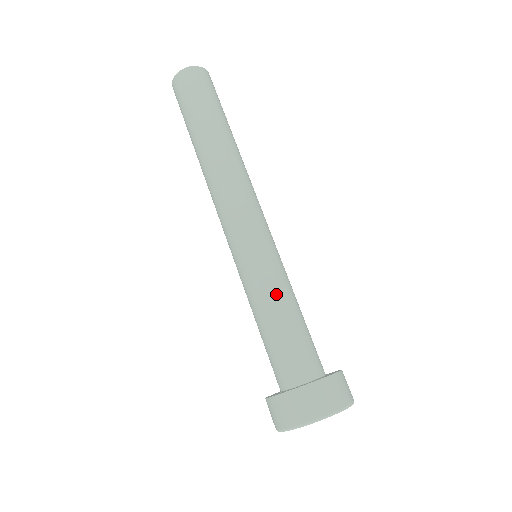
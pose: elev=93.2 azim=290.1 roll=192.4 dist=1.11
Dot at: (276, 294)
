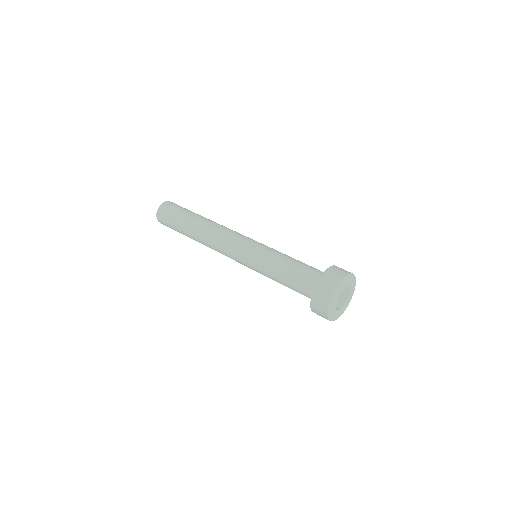
Dot at: (279, 256)
